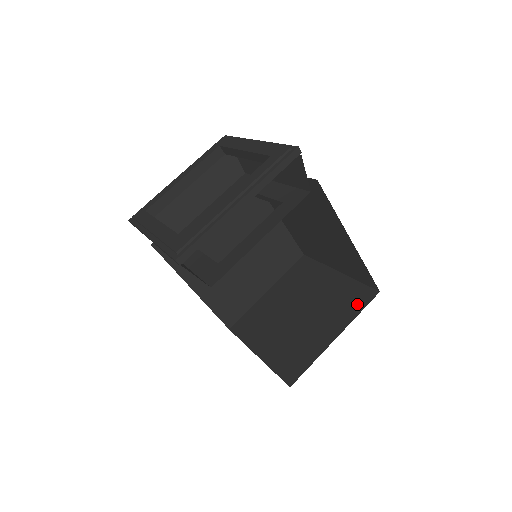
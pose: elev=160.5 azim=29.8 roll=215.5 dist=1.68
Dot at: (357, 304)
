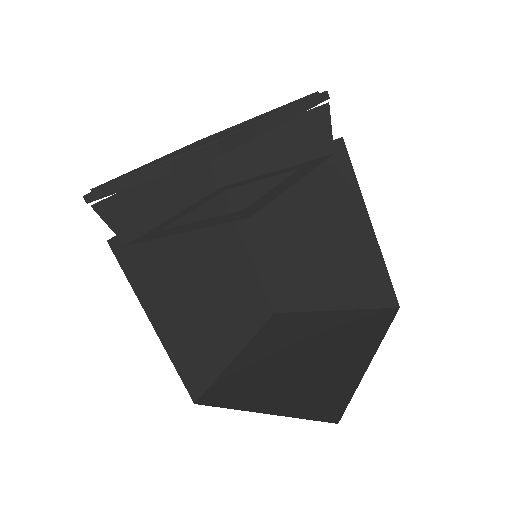
Dot at: (378, 324)
